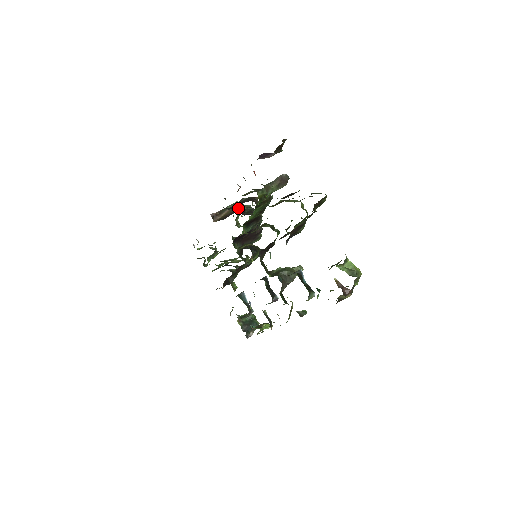
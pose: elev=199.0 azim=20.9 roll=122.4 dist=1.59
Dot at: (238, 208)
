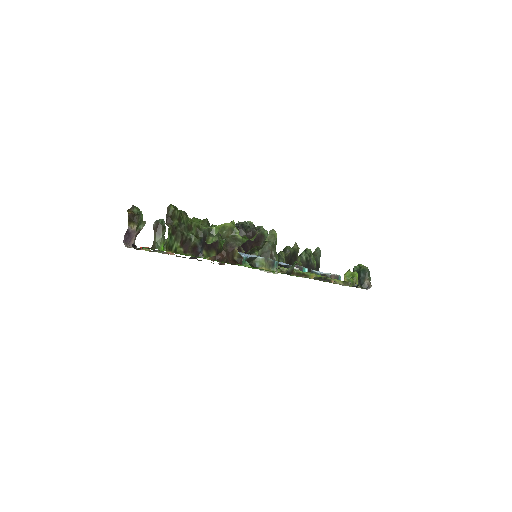
Dot at: occluded
